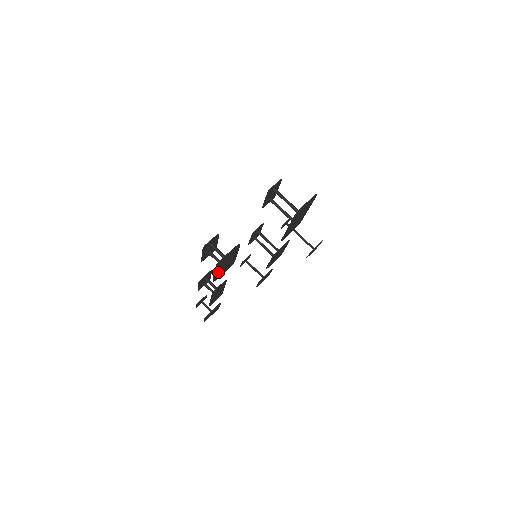
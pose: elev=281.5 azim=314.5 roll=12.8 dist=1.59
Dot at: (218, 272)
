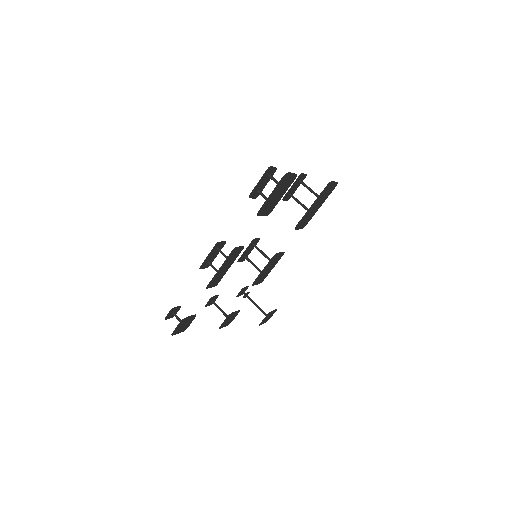
Dot at: (269, 199)
